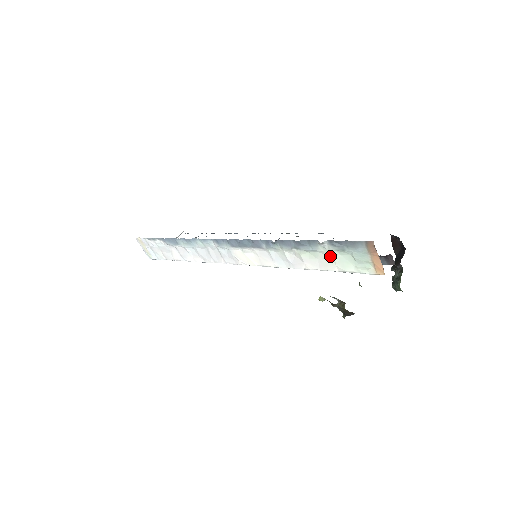
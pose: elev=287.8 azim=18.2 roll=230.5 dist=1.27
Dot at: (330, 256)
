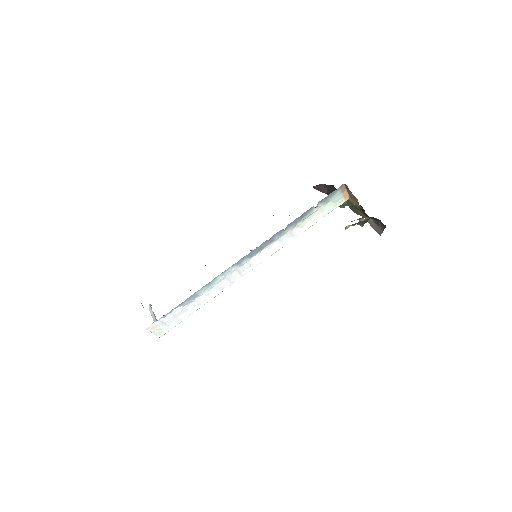
Dot at: (319, 211)
